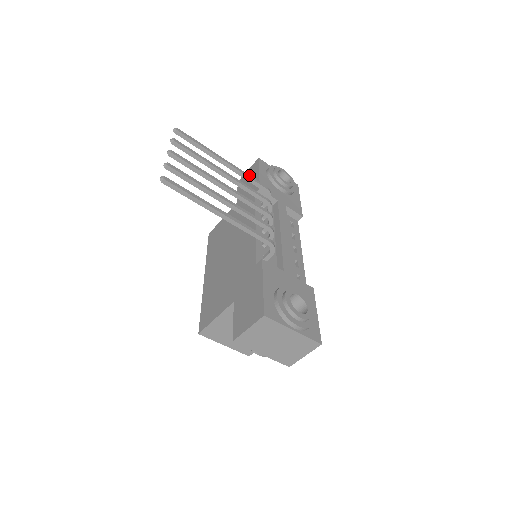
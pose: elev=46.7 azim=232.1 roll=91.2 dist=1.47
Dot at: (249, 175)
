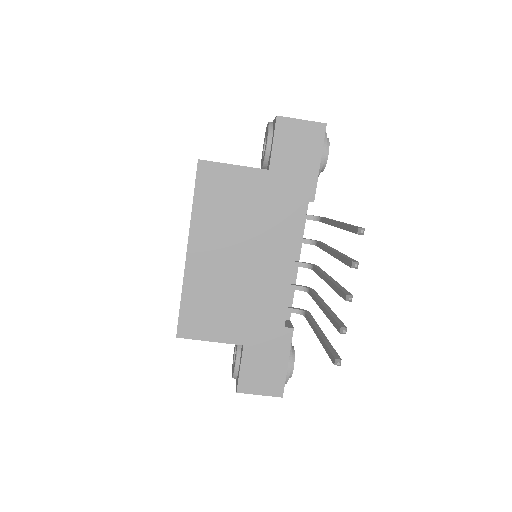
Dot at: occluded
